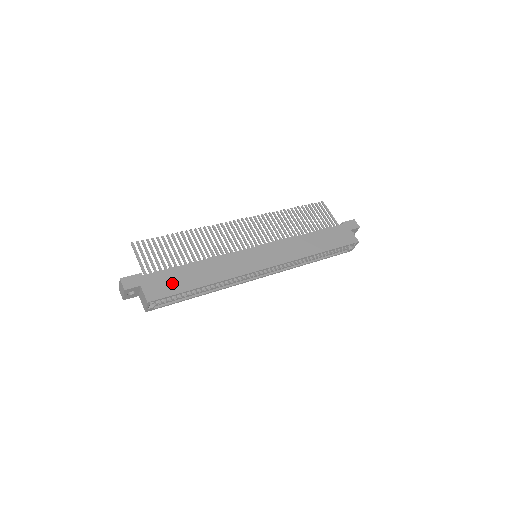
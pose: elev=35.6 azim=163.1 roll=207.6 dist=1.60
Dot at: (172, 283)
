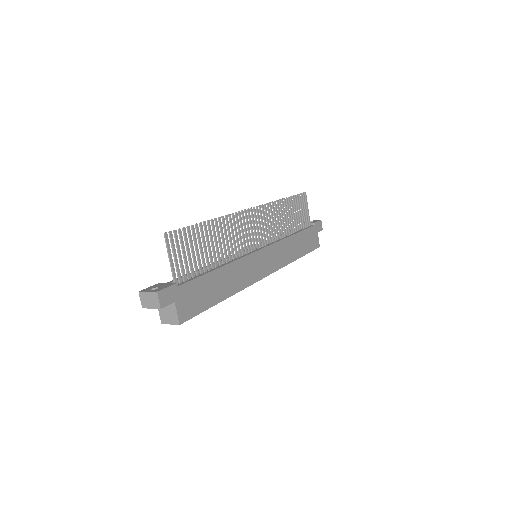
Dot at: (200, 297)
